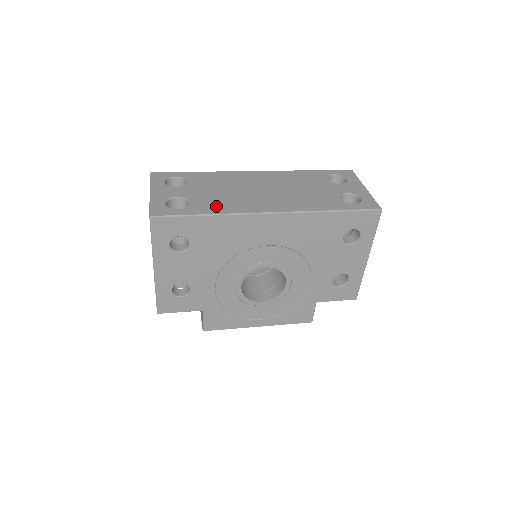
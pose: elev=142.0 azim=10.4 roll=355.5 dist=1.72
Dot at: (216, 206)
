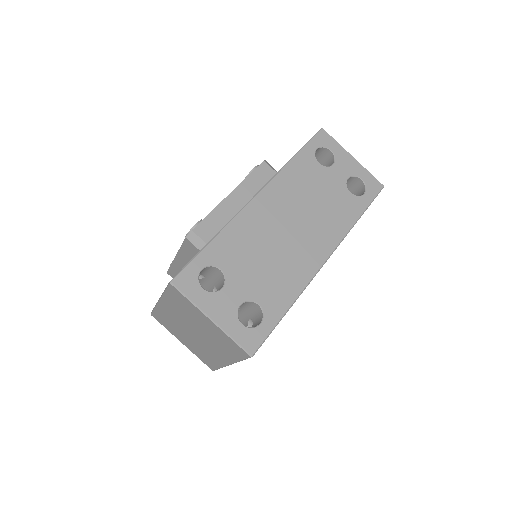
Dot at: (283, 290)
